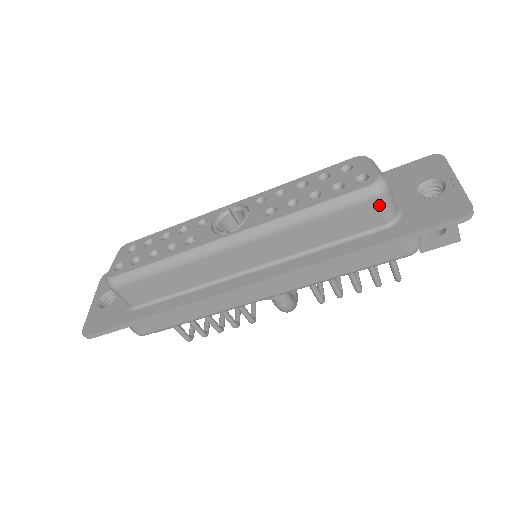
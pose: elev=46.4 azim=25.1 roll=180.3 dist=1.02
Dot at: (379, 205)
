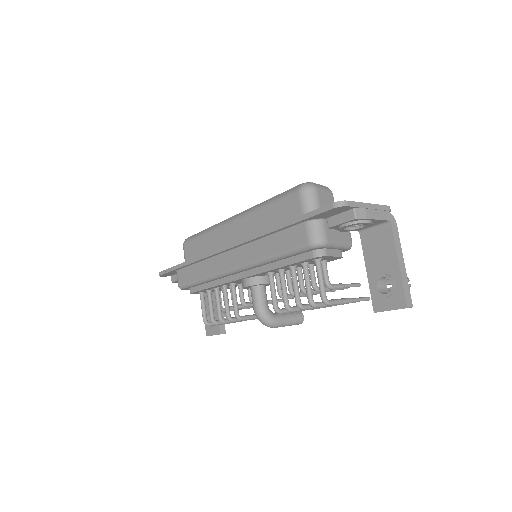
Dot at: (300, 198)
